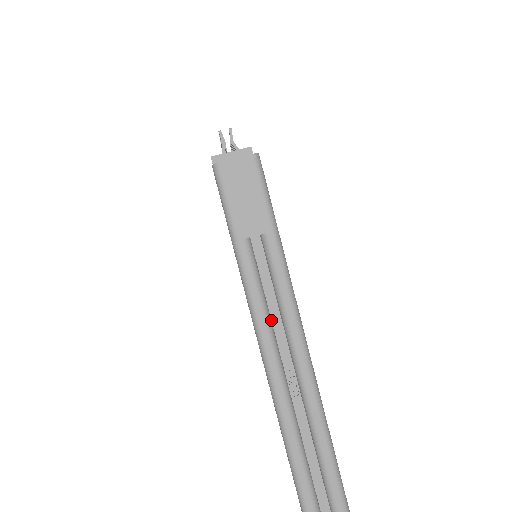
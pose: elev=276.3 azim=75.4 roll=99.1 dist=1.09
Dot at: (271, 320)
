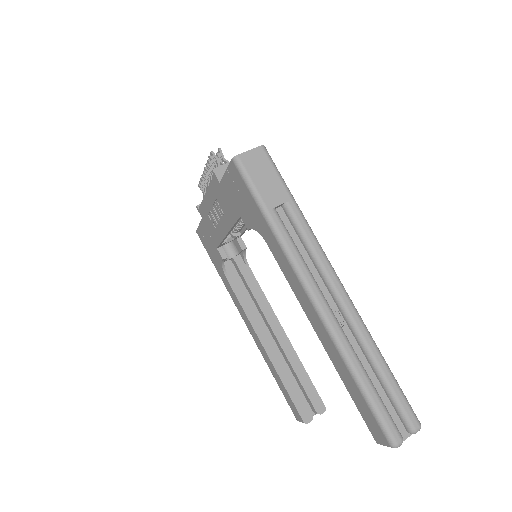
Dot at: (308, 271)
